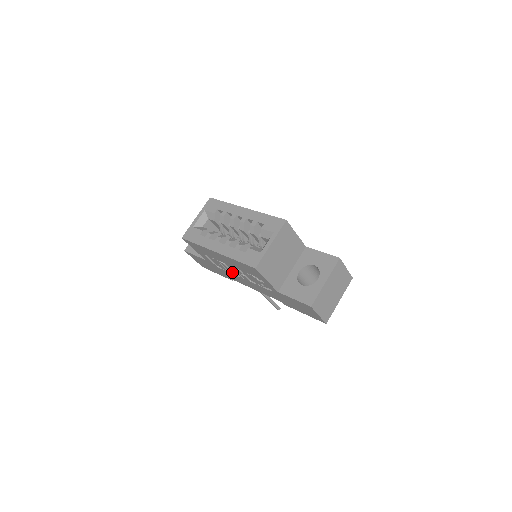
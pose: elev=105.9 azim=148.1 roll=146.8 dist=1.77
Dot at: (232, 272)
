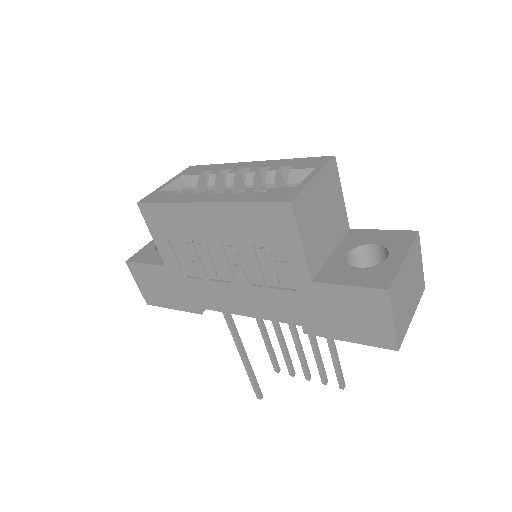
Dot at: (215, 273)
